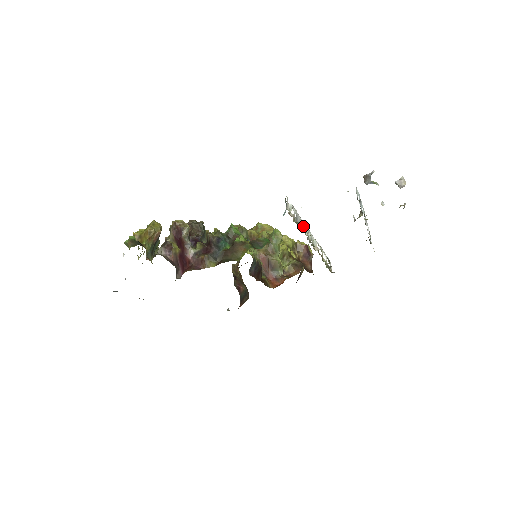
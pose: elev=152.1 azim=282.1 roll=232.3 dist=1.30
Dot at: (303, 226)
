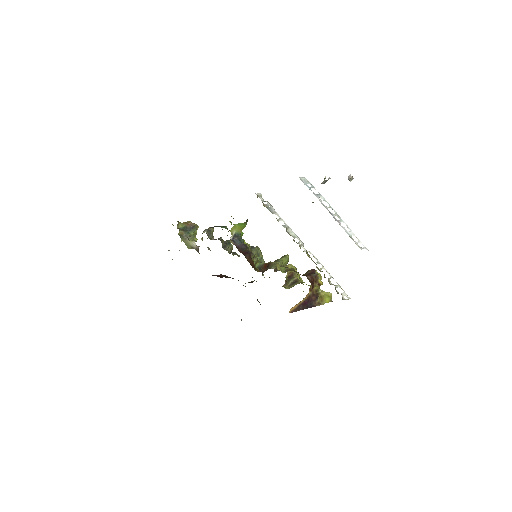
Dot at: (280, 219)
